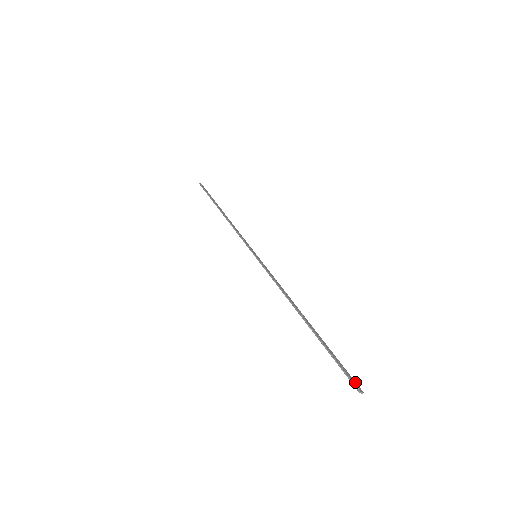
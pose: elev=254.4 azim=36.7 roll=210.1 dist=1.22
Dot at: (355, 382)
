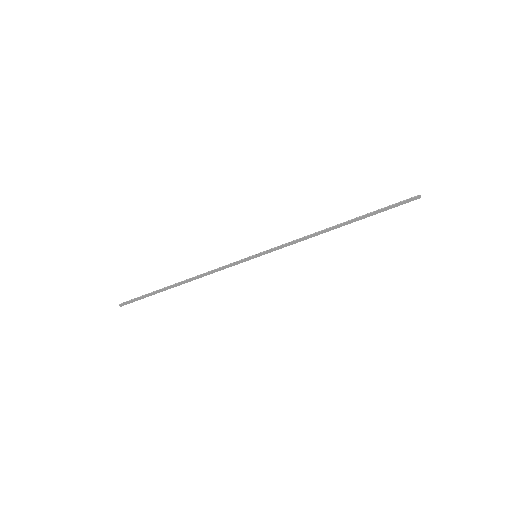
Dot at: (411, 200)
